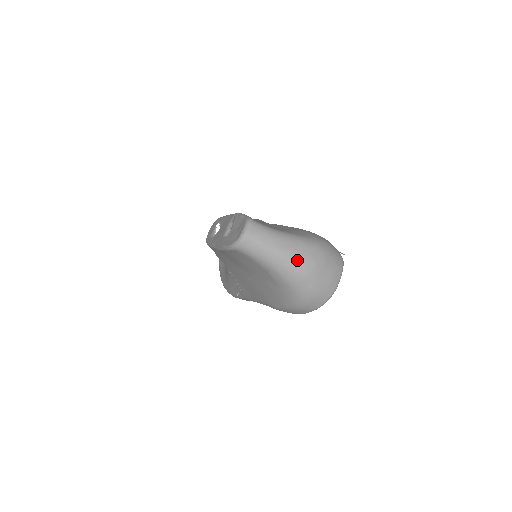
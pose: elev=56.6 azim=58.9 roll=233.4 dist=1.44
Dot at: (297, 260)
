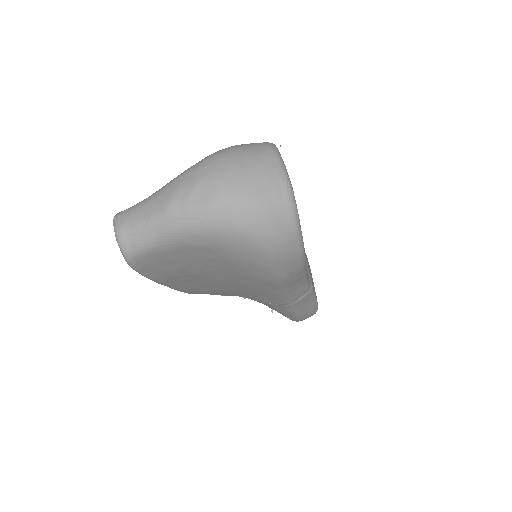
Dot at: (191, 195)
